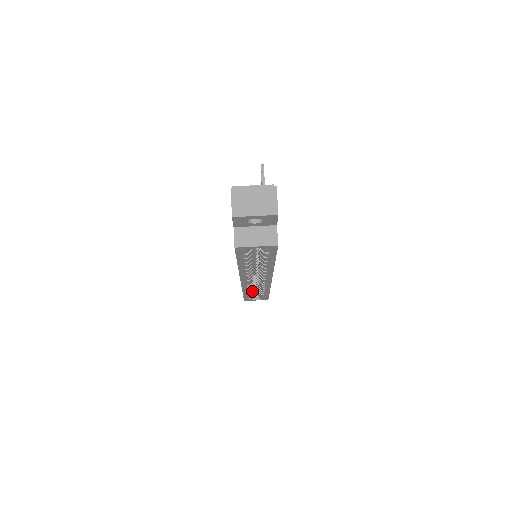
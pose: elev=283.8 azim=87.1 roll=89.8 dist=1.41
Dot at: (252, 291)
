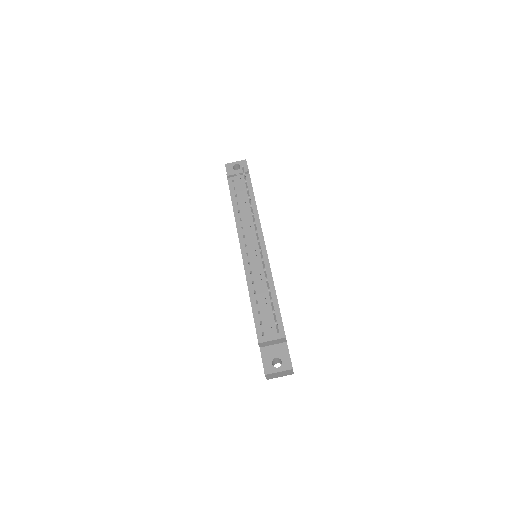
Dot at: occluded
